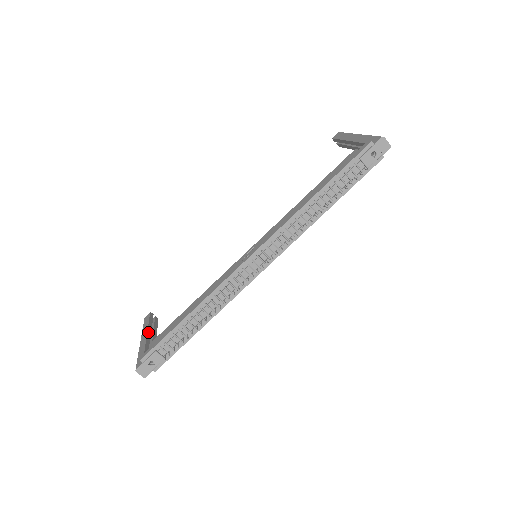
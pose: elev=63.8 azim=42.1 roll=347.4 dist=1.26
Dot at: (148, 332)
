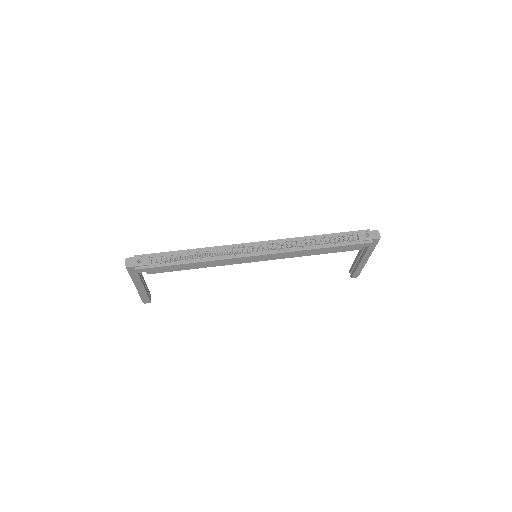
Dot at: occluded
